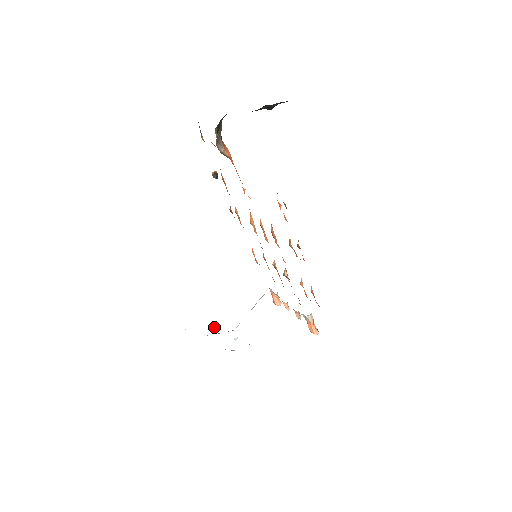
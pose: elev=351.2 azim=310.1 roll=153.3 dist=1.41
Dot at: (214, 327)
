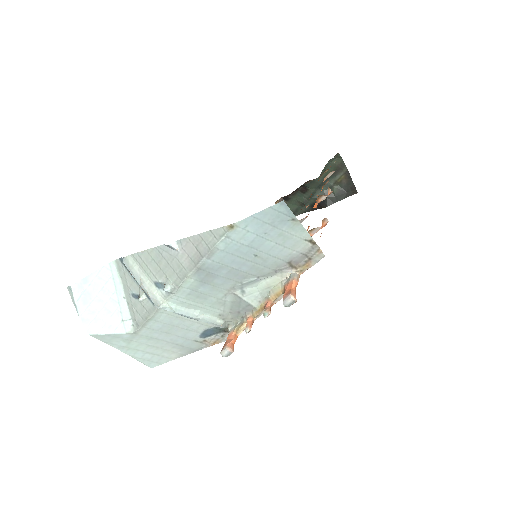
Dot at: (140, 293)
